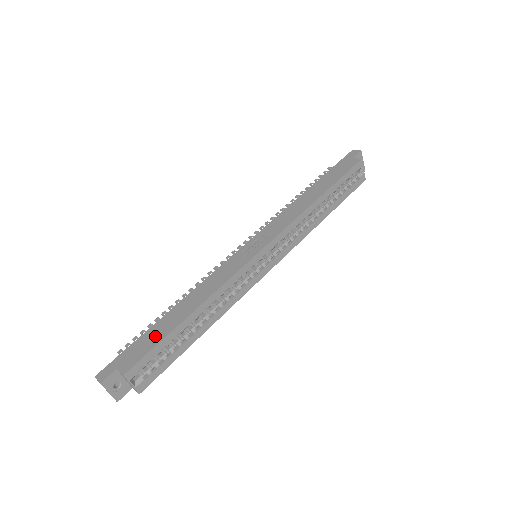
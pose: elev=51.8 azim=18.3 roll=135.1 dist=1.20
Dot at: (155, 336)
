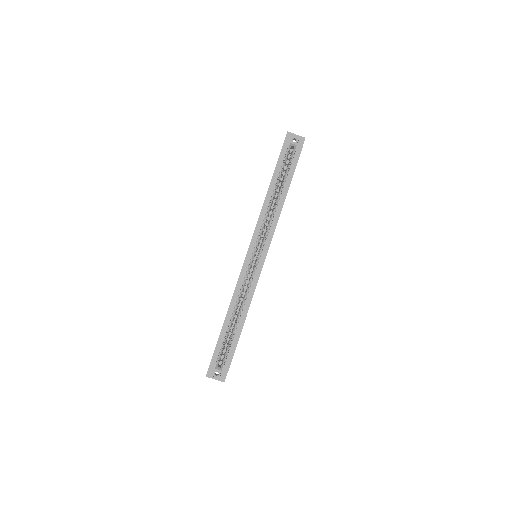
Dot at: occluded
